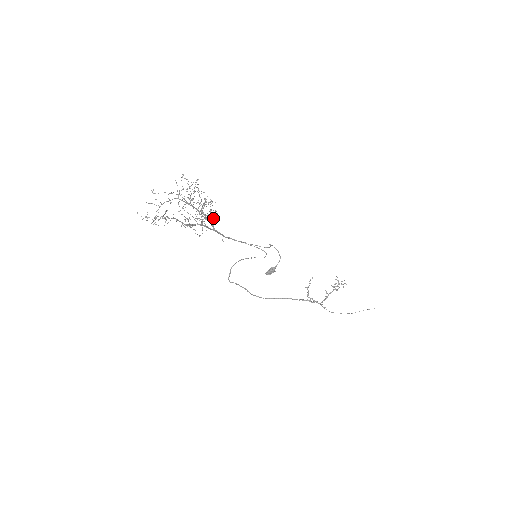
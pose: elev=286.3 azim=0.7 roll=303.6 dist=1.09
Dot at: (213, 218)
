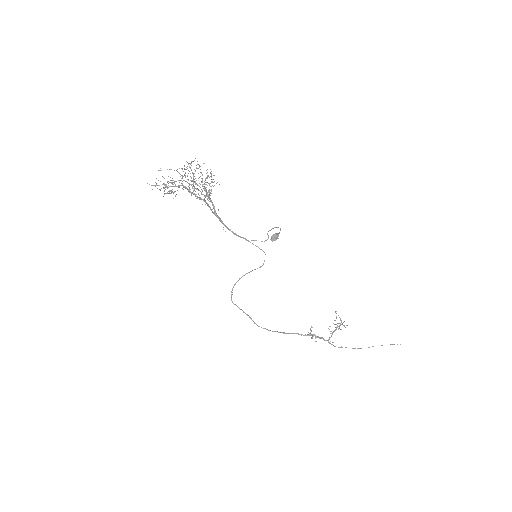
Dot at: (213, 204)
